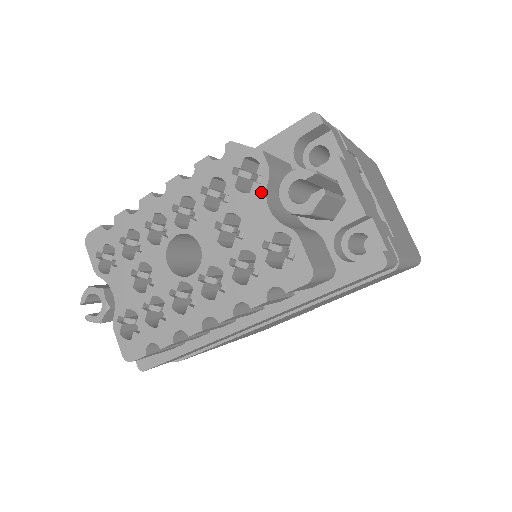
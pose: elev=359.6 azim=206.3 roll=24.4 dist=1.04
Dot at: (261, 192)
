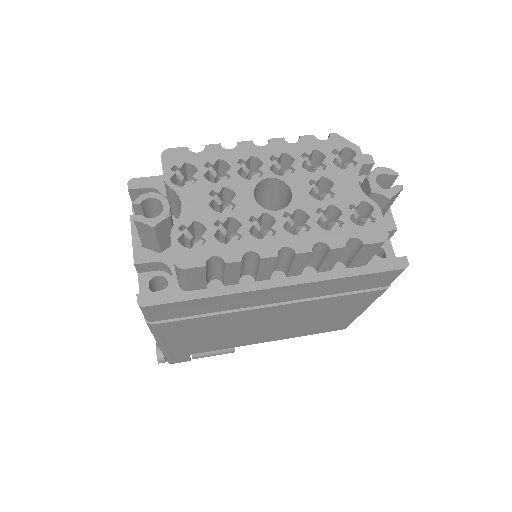
Dot at: (355, 172)
